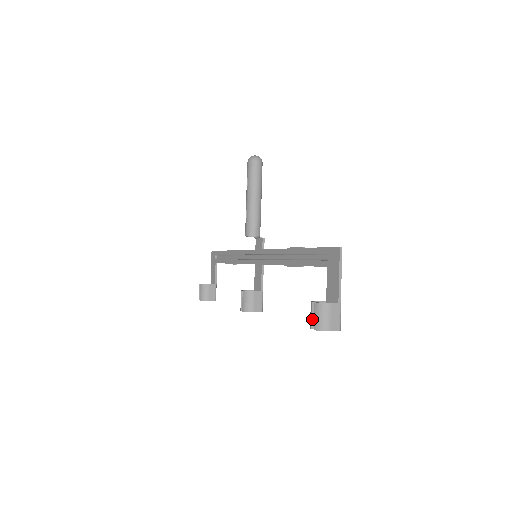
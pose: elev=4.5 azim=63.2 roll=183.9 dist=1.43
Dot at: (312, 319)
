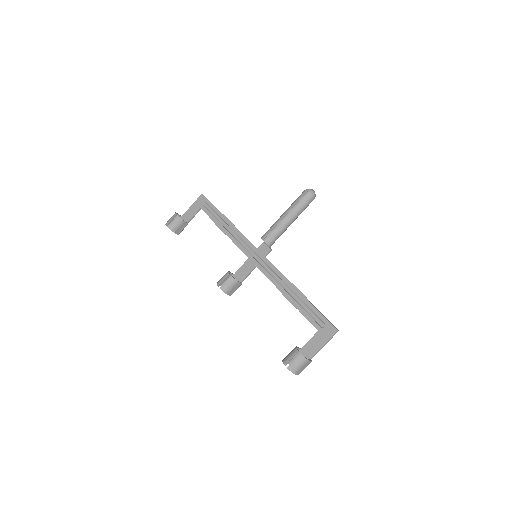
Dot at: (290, 360)
